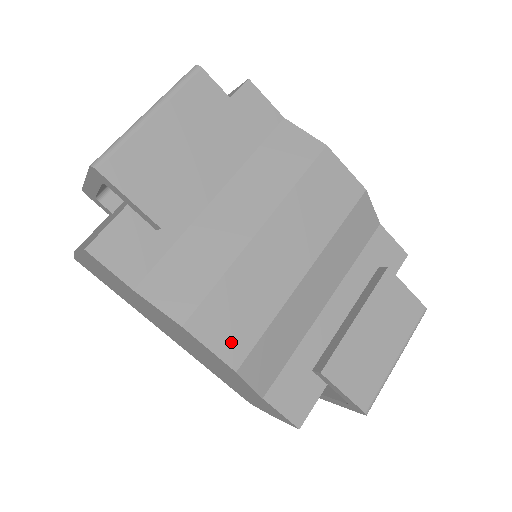
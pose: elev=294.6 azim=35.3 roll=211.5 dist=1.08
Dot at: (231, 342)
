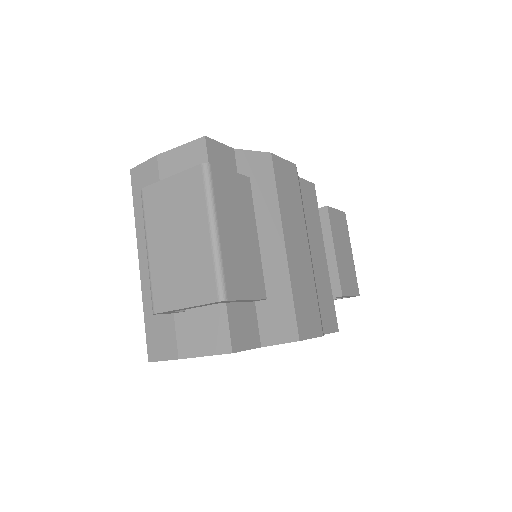
Dot at: (314, 324)
